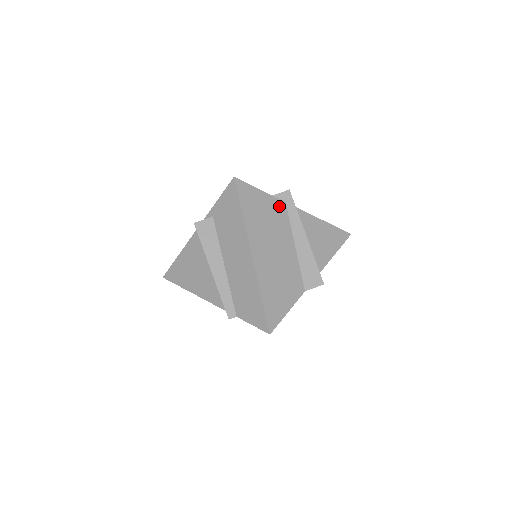
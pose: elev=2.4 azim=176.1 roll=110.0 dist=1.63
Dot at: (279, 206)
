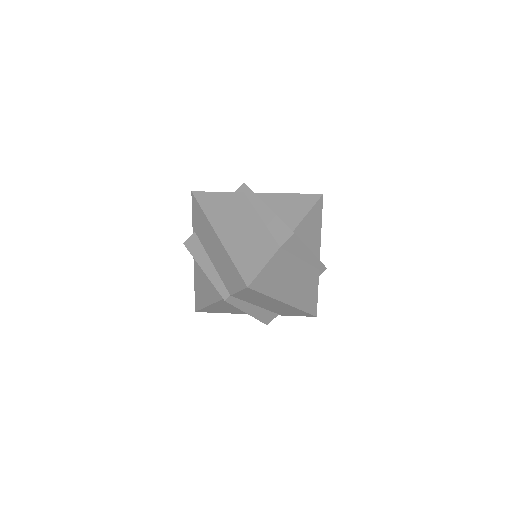
Dot at: (238, 197)
